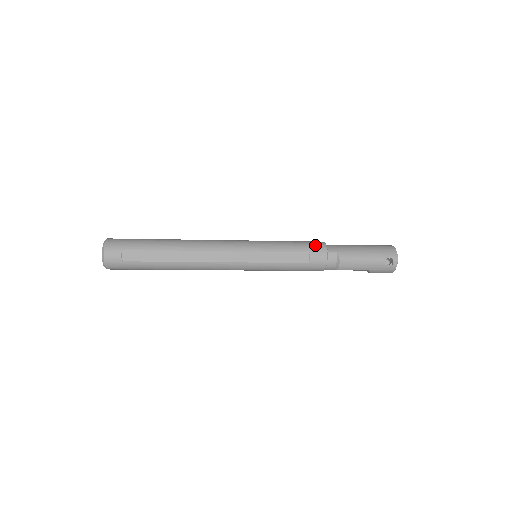
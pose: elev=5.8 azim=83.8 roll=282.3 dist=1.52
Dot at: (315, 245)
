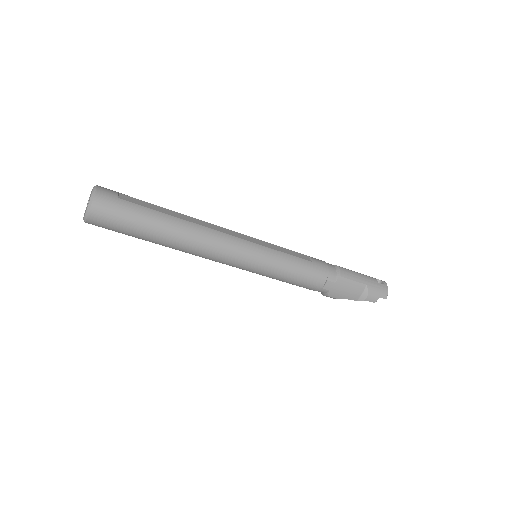
Dot at: occluded
